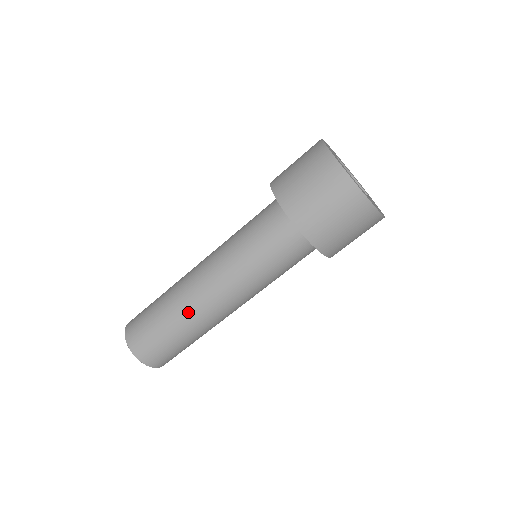
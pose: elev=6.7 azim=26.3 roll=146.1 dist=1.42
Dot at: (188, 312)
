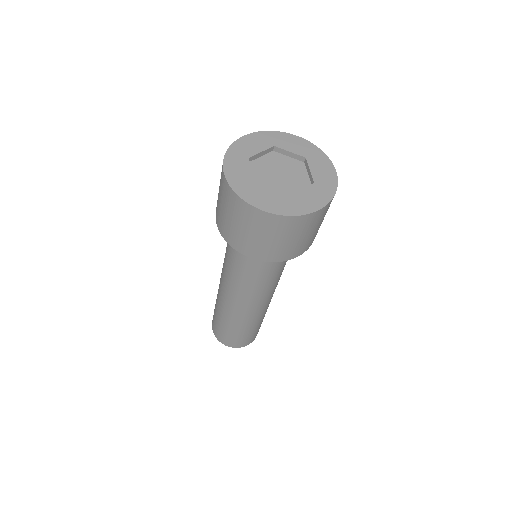
Dot at: (222, 307)
